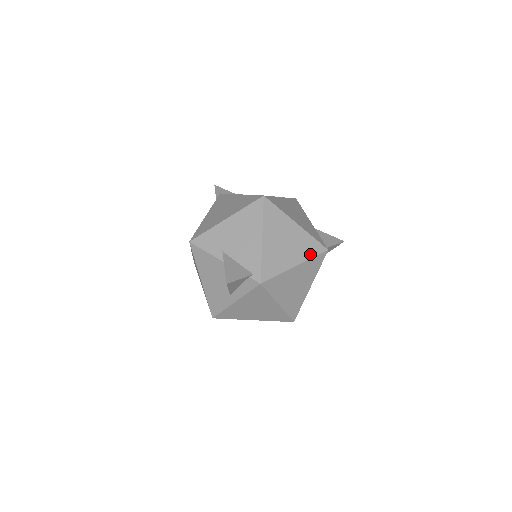
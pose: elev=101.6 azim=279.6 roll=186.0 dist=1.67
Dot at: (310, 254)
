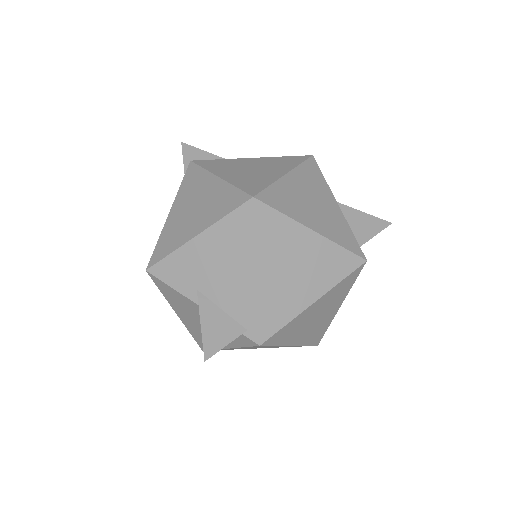
Dot at: (337, 276)
